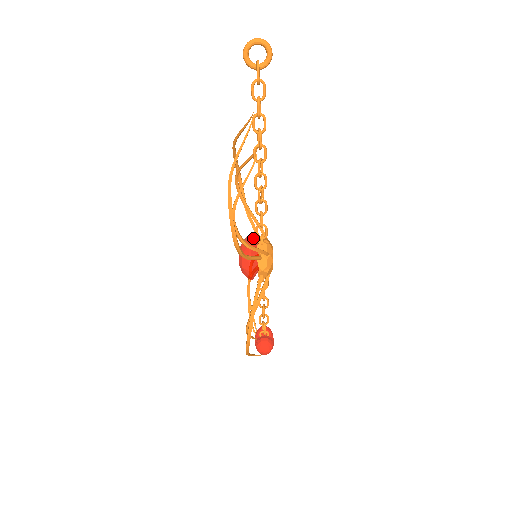
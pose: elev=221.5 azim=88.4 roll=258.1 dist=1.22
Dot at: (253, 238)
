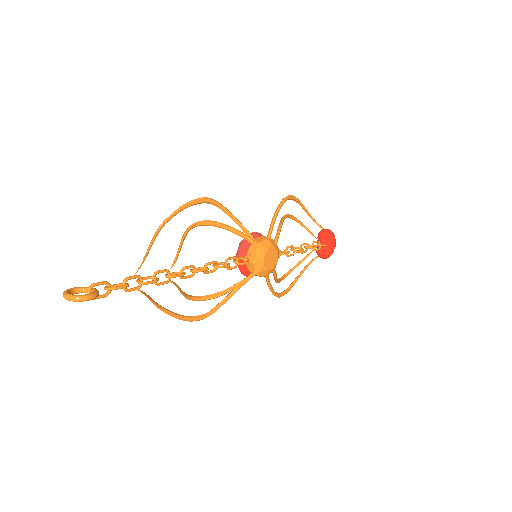
Dot at: (242, 253)
